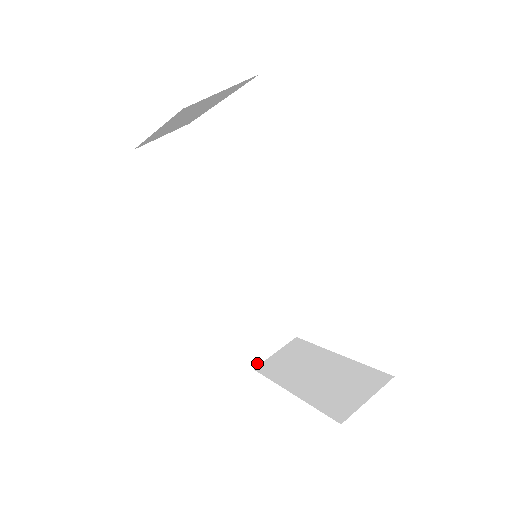
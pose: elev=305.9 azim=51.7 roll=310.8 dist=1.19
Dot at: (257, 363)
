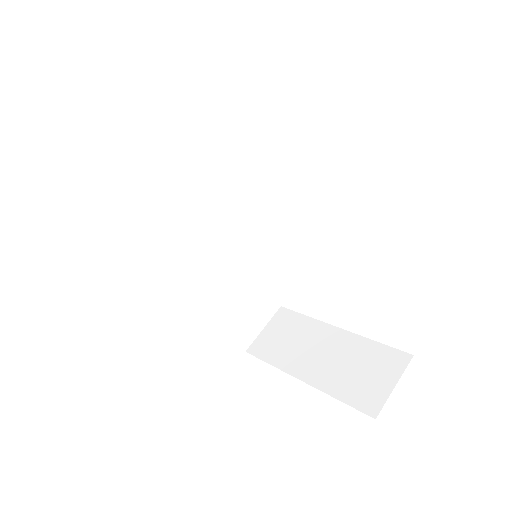
Dot at: (248, 344)
